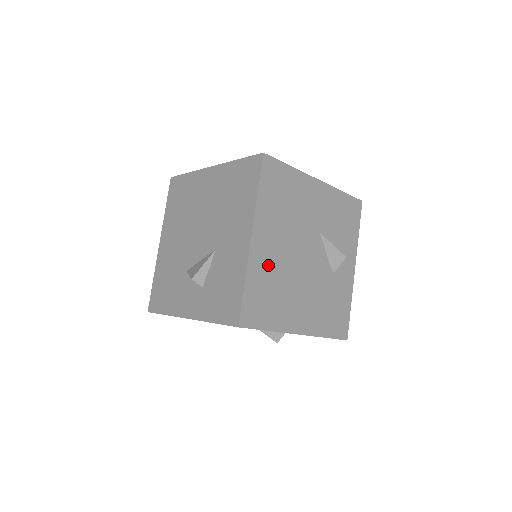
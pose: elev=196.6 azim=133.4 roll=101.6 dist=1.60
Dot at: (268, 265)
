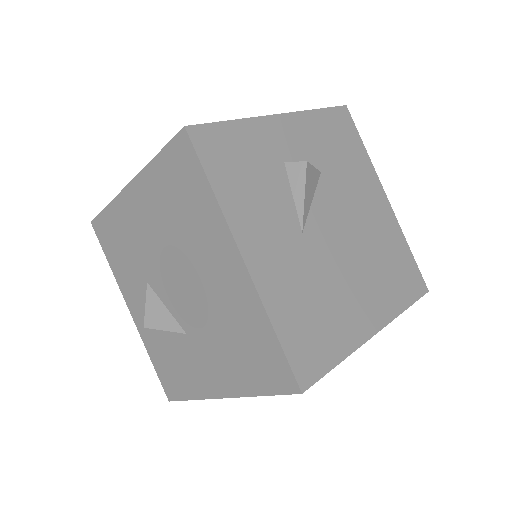
Dot at: occluded
